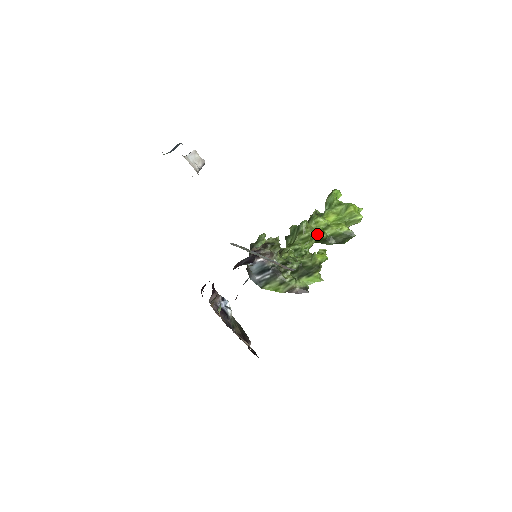
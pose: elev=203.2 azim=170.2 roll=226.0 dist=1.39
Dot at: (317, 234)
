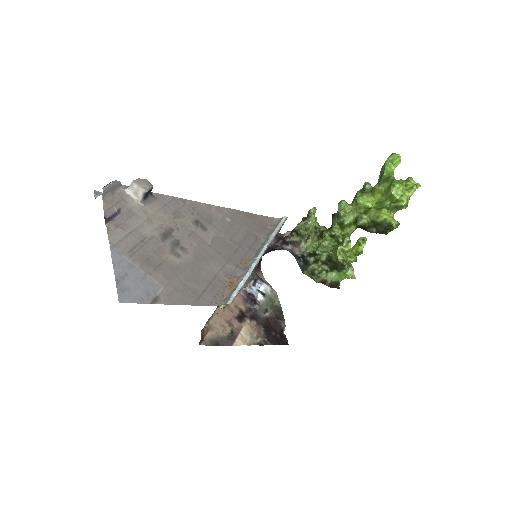
Dot at: (354, 220)
